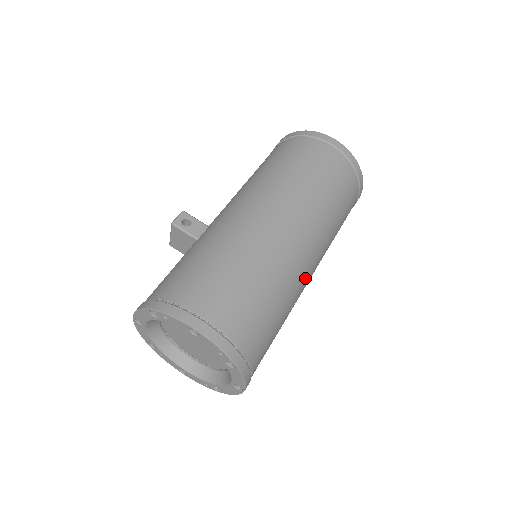
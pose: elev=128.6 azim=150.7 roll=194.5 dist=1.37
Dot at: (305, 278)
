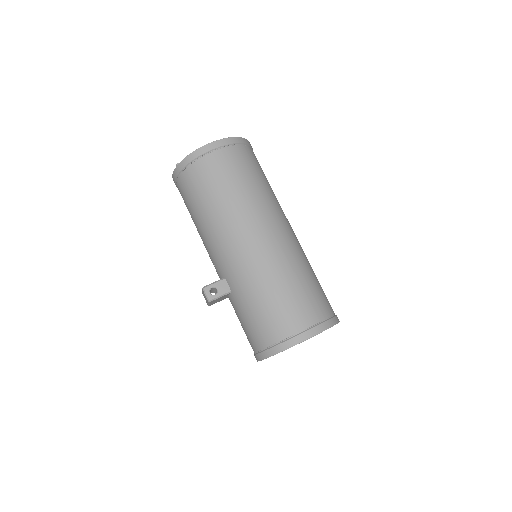
Dot at: (297, 240)
